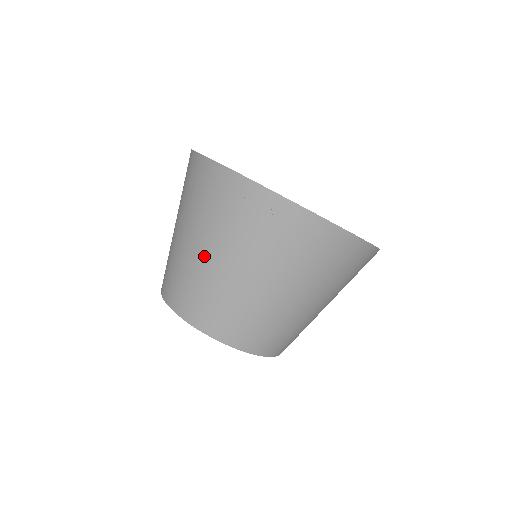
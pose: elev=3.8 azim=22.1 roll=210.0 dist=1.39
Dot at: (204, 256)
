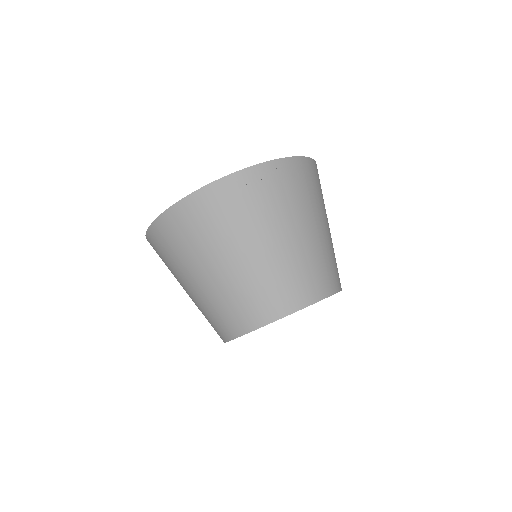
Dot at: (299, 238)
